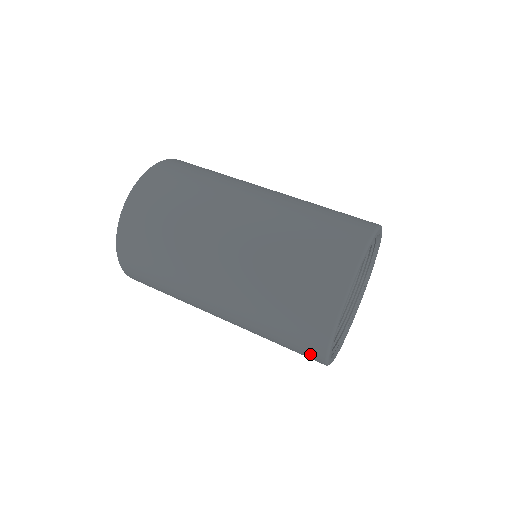
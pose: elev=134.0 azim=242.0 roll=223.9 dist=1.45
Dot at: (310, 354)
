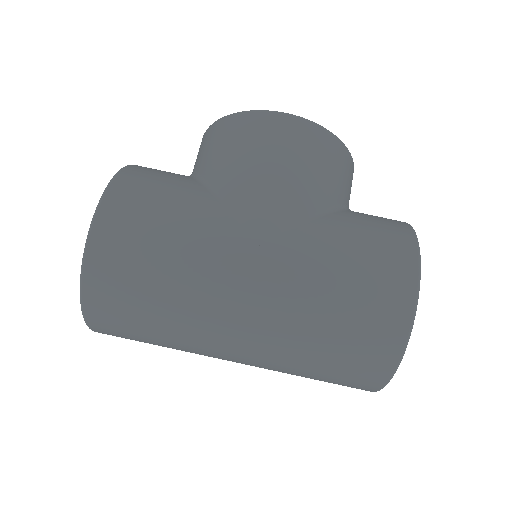
Dot at: occluded
